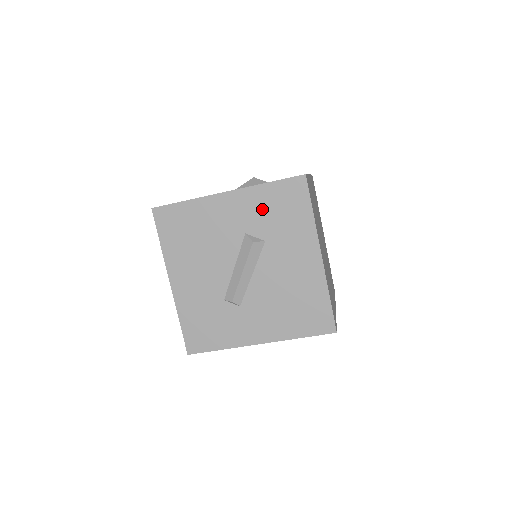
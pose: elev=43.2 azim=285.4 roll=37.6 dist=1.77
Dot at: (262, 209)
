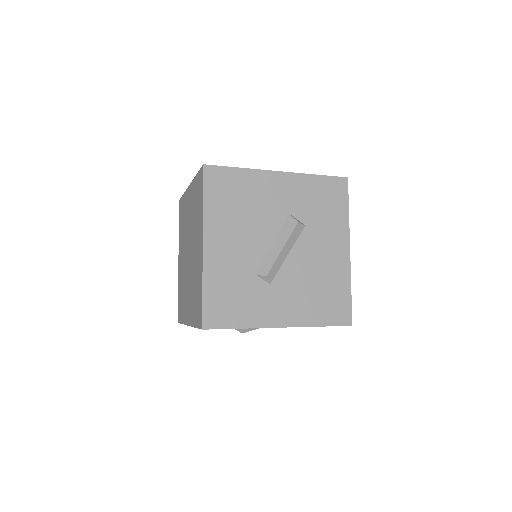
Dot at: (308, 196)
